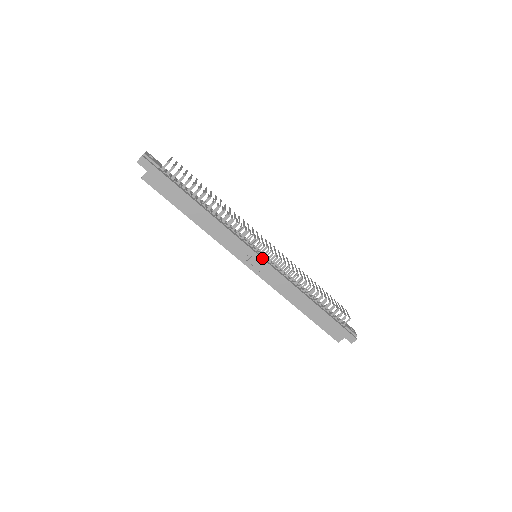
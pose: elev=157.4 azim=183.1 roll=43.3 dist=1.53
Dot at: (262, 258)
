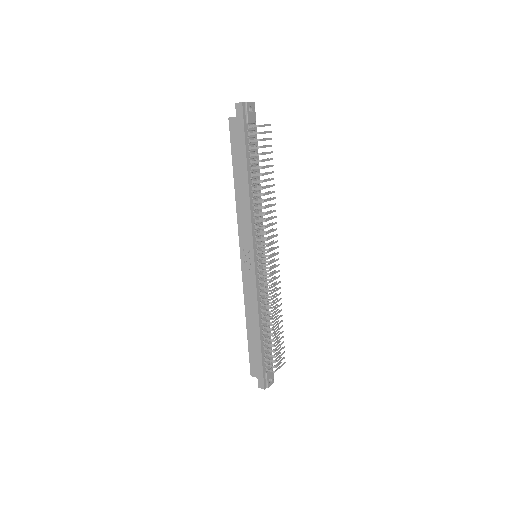
Dot at: (255, 262)
